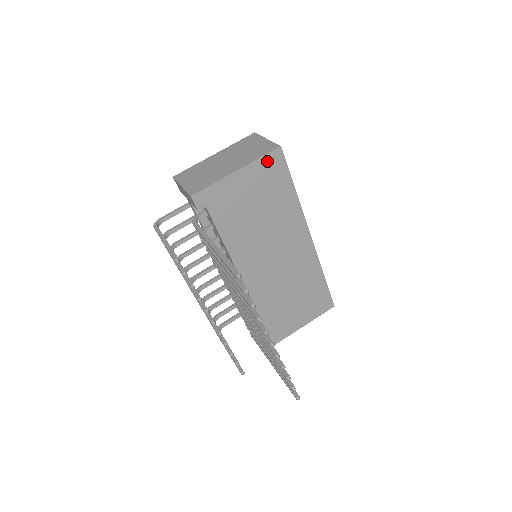
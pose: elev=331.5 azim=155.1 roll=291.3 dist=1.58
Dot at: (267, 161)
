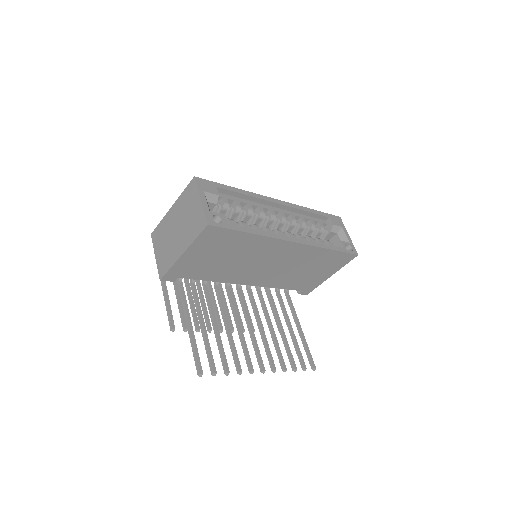
Dot at: (204, 237)
